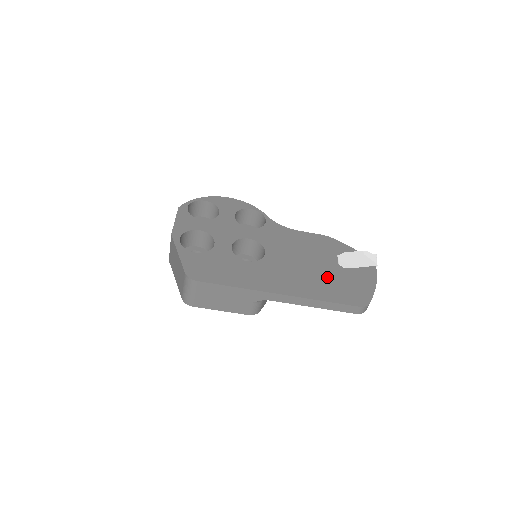
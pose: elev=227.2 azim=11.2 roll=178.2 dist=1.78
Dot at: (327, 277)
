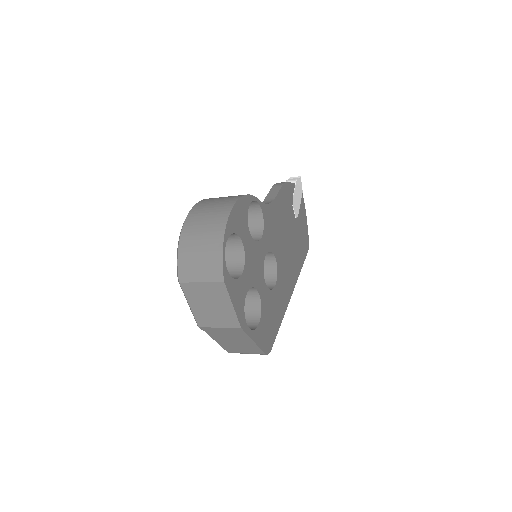
Dot at: (297, 242)
